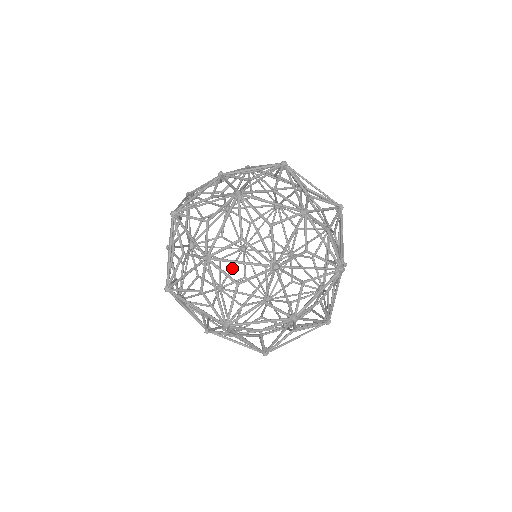
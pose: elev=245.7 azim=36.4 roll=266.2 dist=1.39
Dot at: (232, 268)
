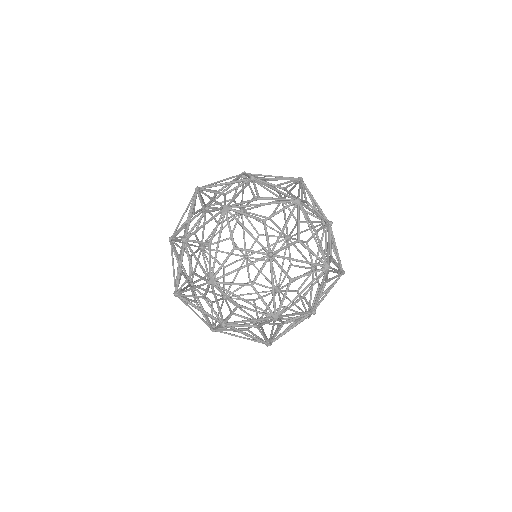
Dot at: (269, 305)
